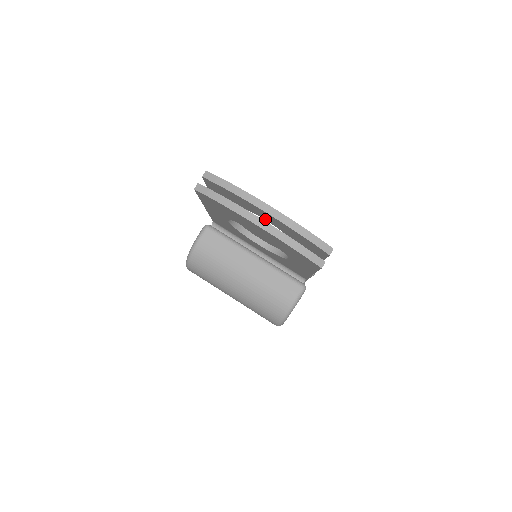
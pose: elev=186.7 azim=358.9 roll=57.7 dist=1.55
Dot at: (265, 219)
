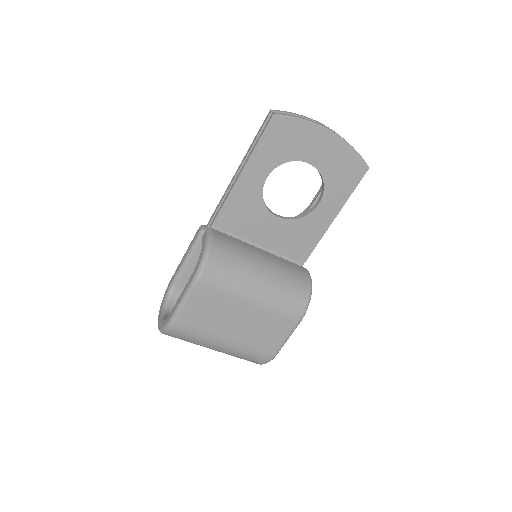
Dot at: occluded
